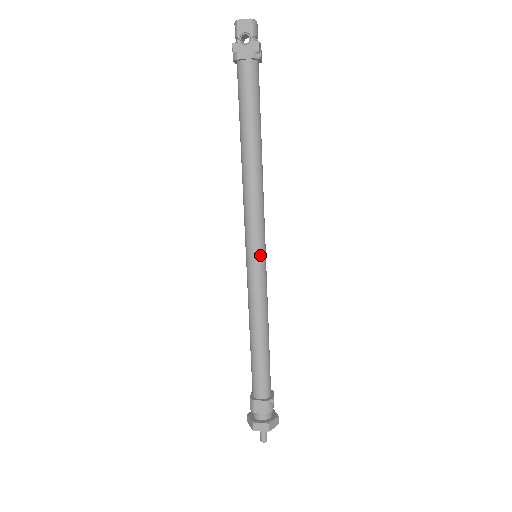
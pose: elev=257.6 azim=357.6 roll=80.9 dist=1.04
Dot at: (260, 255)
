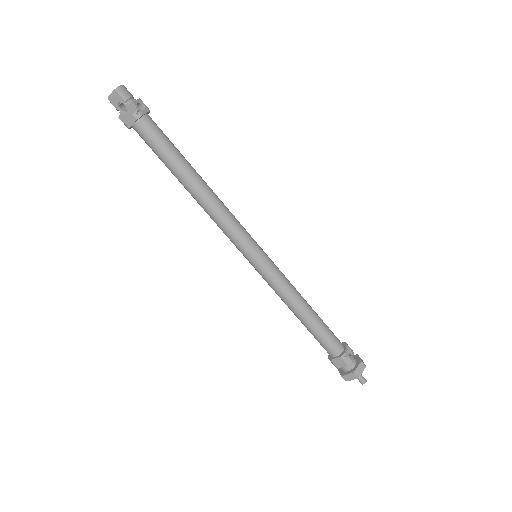
Dot at: (256, 256)
